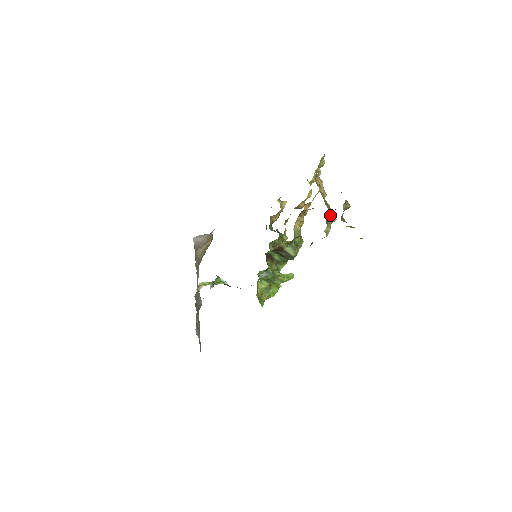
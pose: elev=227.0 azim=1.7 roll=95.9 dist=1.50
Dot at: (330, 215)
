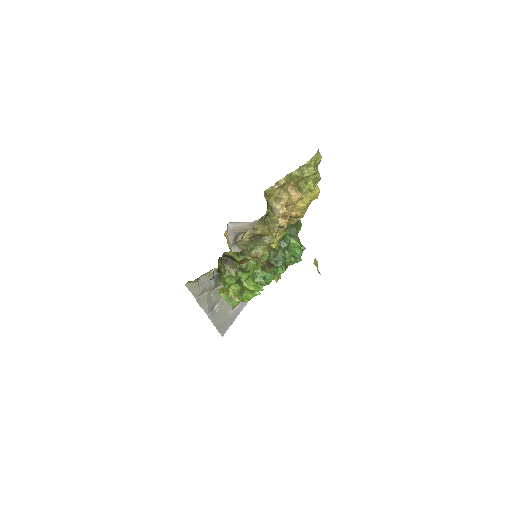
Dot at: (261, 236)
